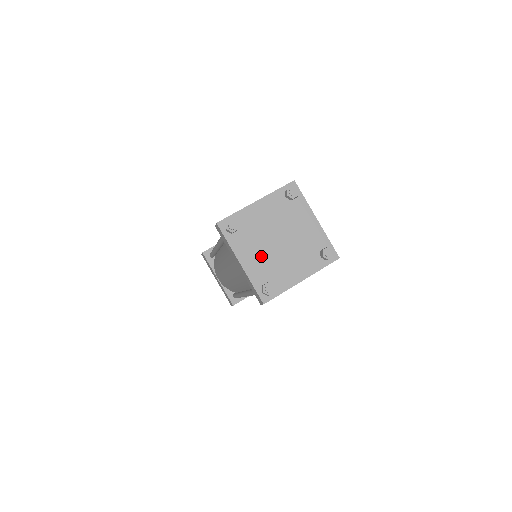
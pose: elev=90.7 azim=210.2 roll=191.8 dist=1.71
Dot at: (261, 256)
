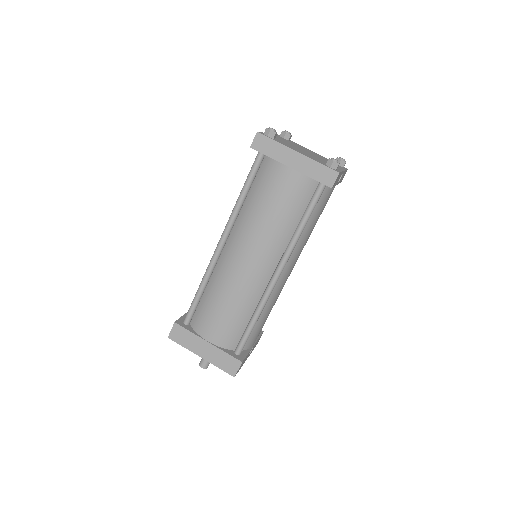
Dot at: (305, 153)
